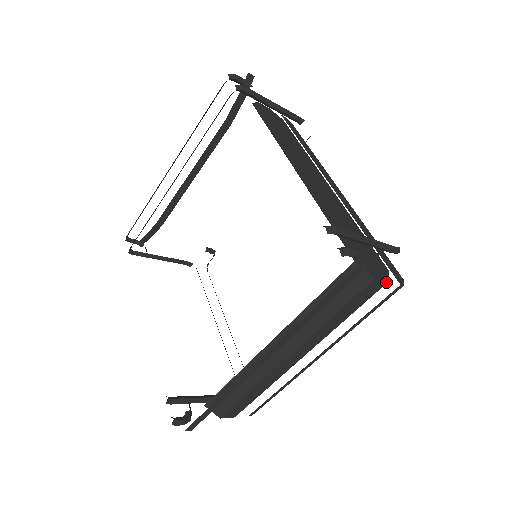
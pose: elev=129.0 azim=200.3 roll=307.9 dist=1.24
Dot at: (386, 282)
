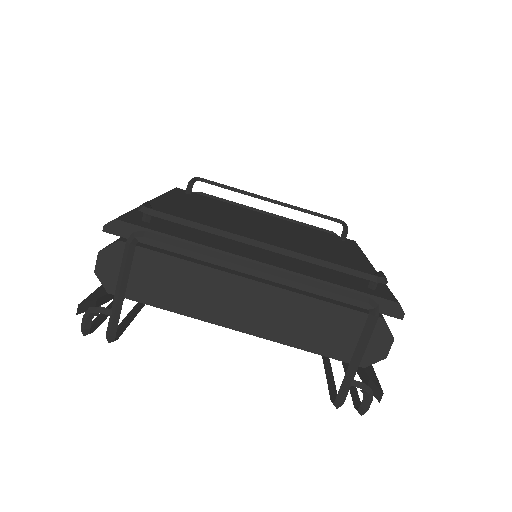
Dot at: (393, 340)
